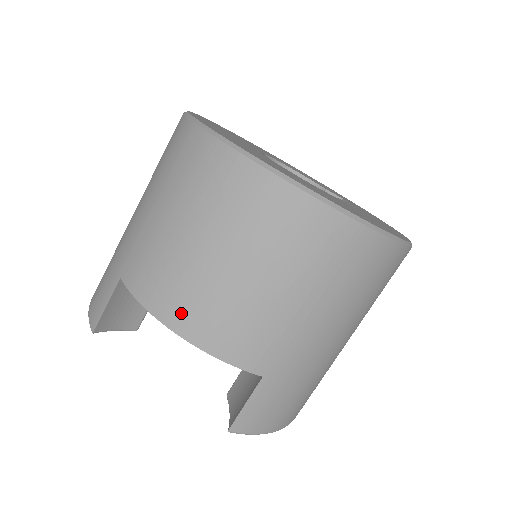
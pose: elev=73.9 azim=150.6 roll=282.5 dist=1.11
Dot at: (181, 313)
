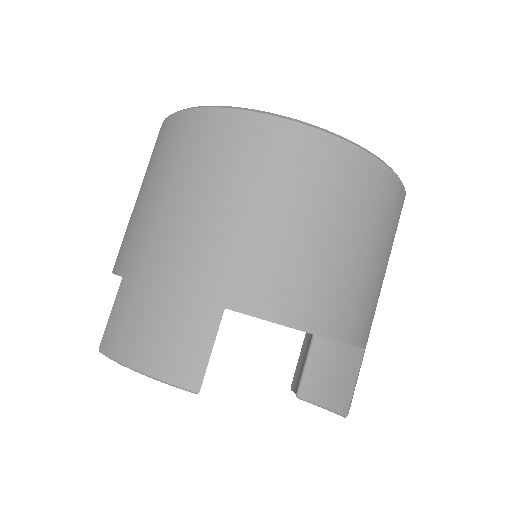
Dot at: (324, 313)
